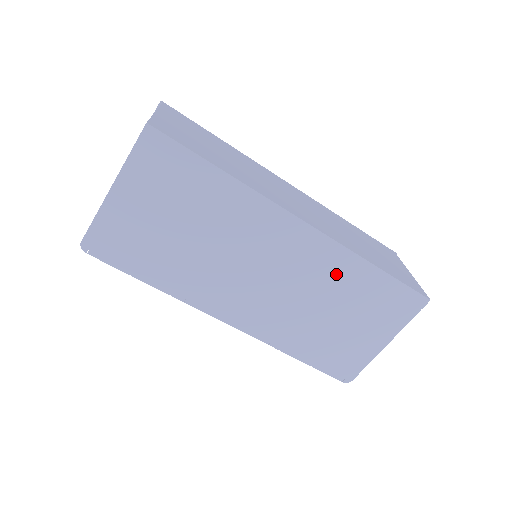
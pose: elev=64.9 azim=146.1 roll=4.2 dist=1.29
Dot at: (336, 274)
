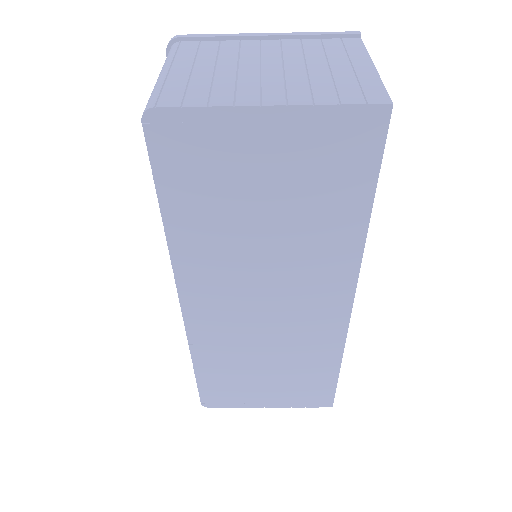
Dot at: (312, 349)
